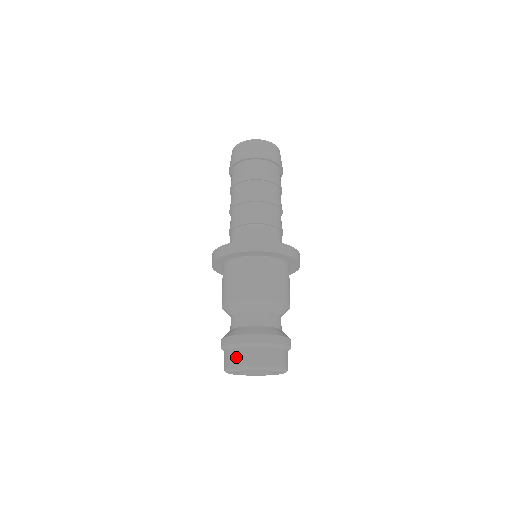
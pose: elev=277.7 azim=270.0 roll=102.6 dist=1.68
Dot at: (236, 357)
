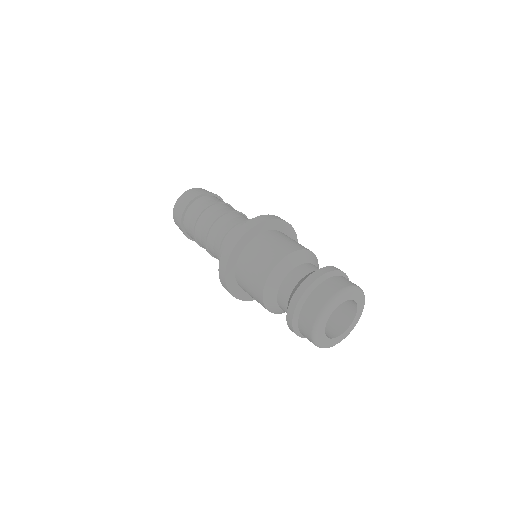
Dot at: (310, 310)
